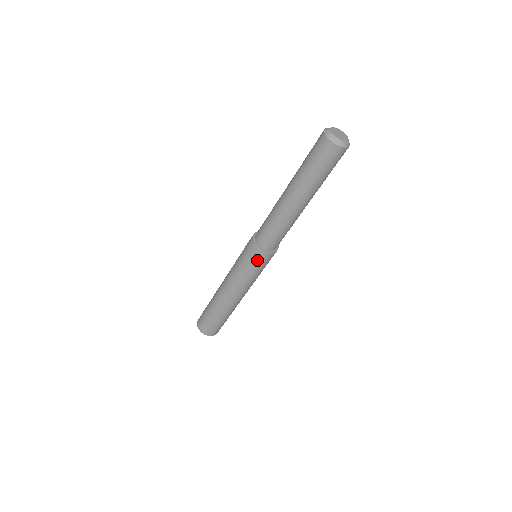
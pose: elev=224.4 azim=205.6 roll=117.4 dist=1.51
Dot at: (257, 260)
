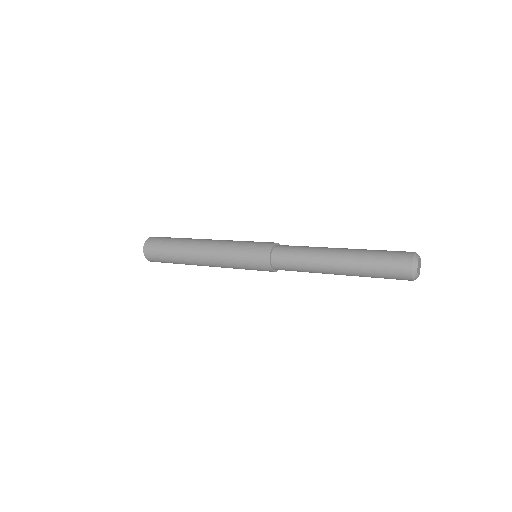
Dot at: occluded
